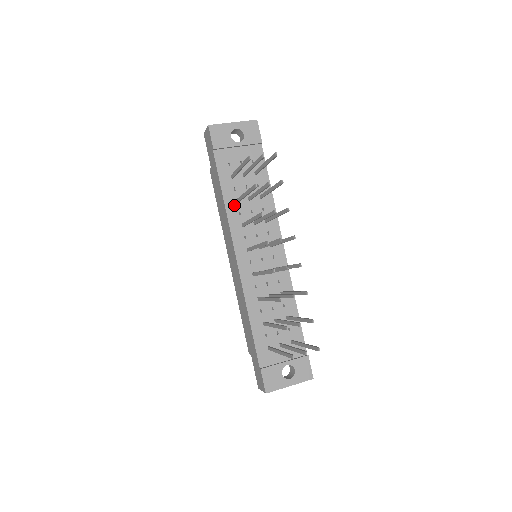
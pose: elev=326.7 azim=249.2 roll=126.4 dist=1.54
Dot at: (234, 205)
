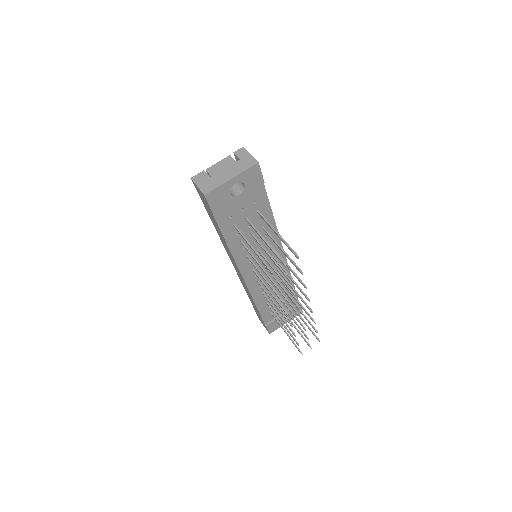
Dot at: (238, 246)
